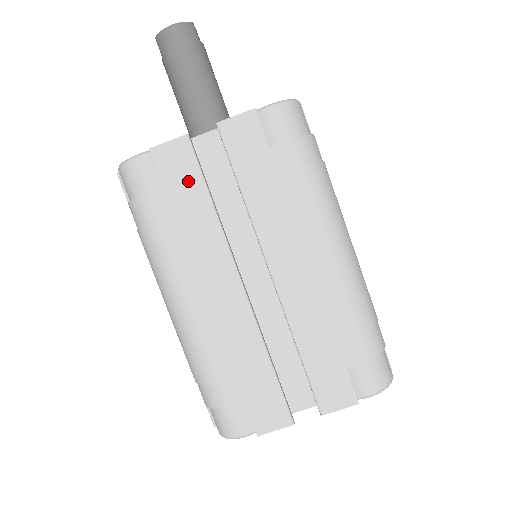
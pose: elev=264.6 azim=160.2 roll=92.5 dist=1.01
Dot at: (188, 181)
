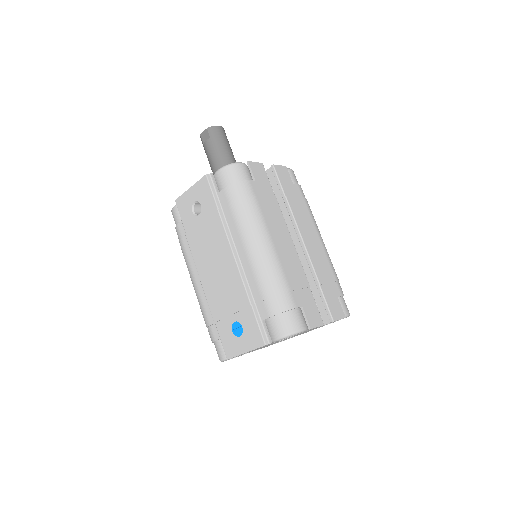
Dot at: (265, 183)
